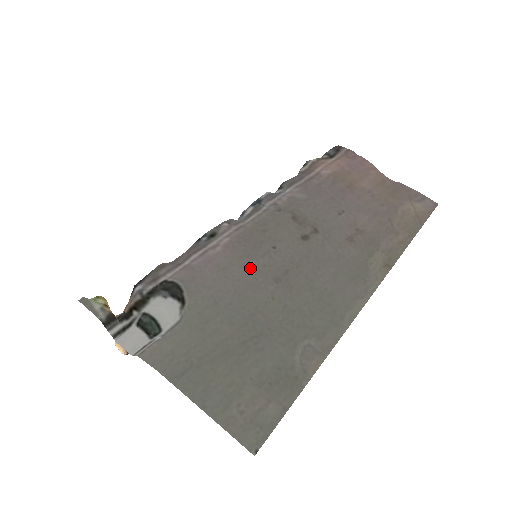
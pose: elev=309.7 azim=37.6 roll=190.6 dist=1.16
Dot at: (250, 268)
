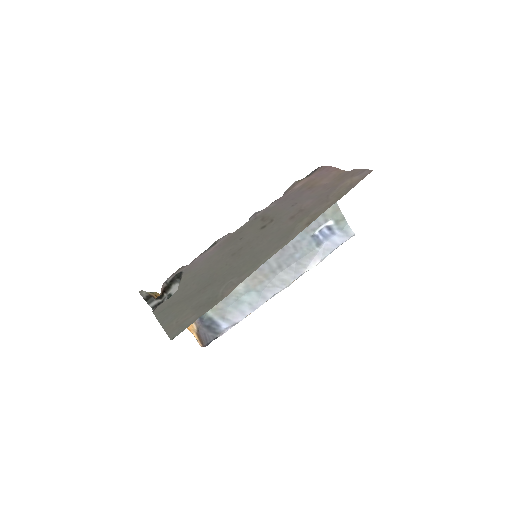
Dot at: (222, 253)
